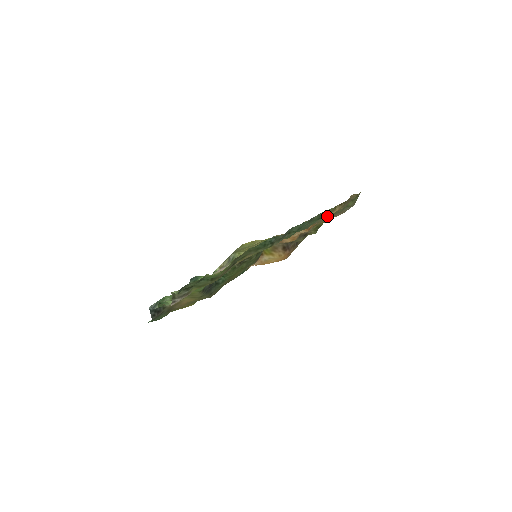
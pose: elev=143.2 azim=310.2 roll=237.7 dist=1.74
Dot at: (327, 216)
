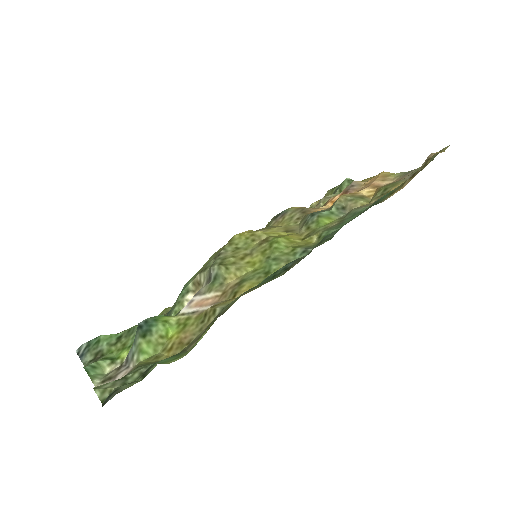
Dot at: (386, 198)
